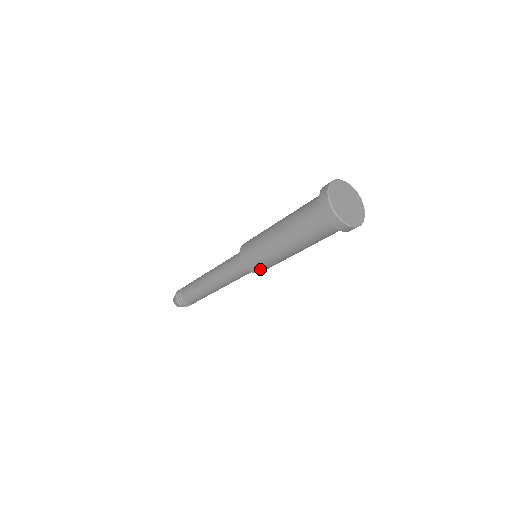
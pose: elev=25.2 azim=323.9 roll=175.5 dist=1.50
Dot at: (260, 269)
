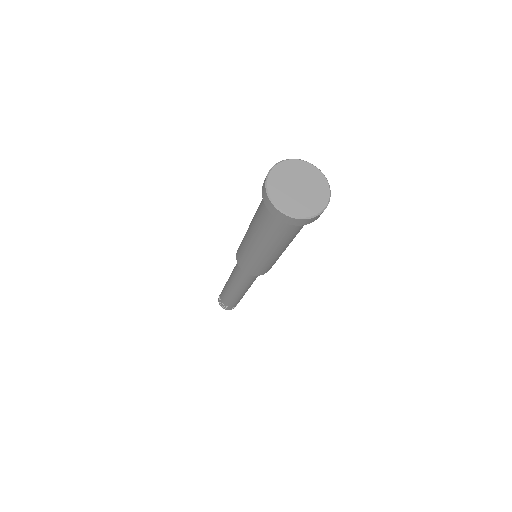
Dot at: (245, 266)
